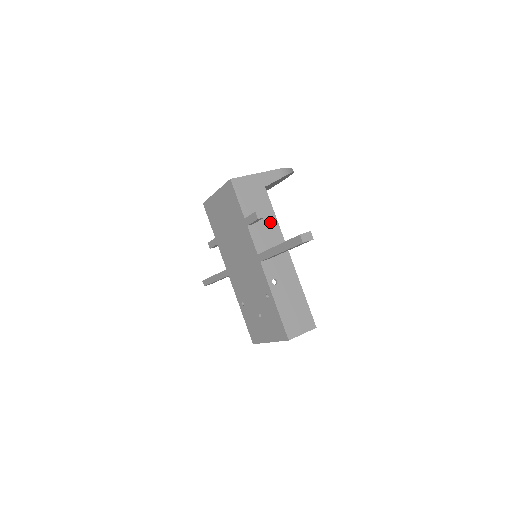
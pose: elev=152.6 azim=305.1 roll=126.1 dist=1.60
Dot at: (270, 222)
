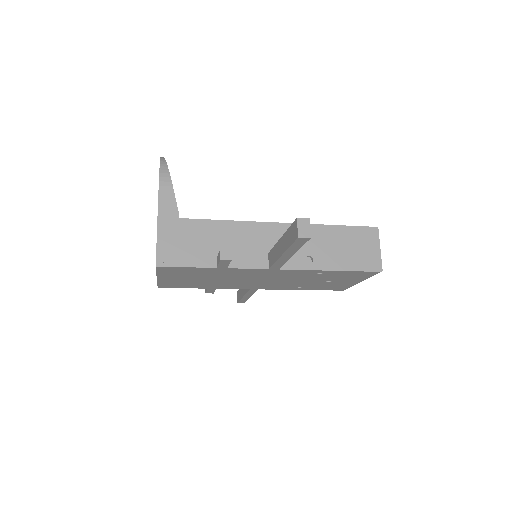
Dot at: (231, 232)
